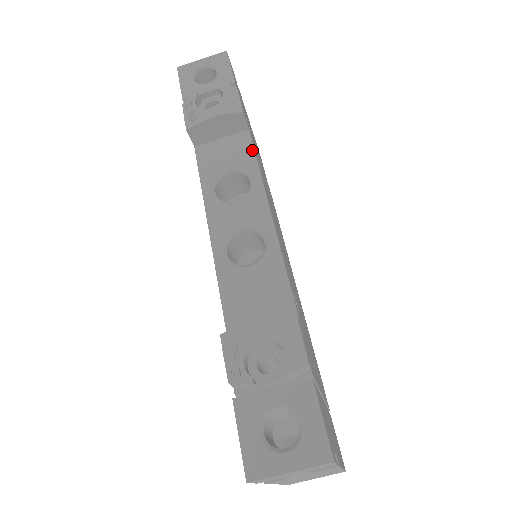
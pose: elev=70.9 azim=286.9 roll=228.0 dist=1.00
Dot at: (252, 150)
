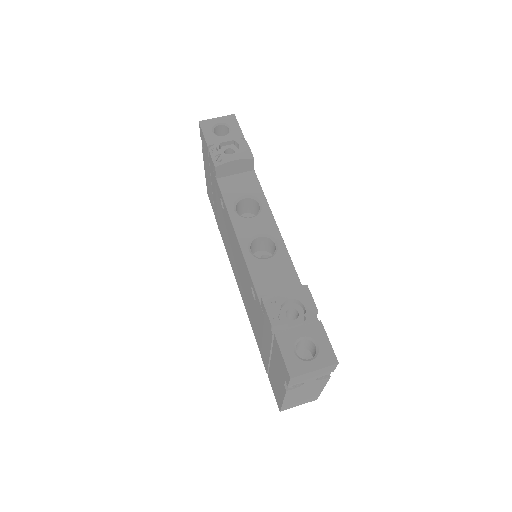
Dot at: (259, 184)
